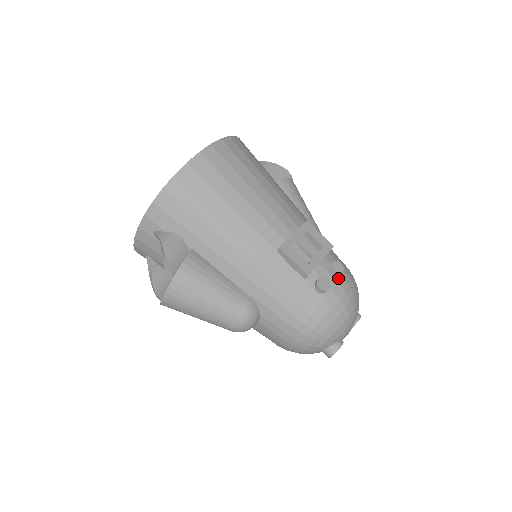
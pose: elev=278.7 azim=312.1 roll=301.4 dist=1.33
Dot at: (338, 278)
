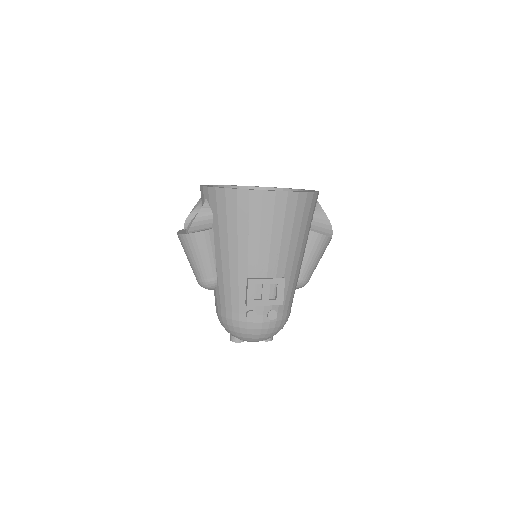
Dot at: (266, 320)
